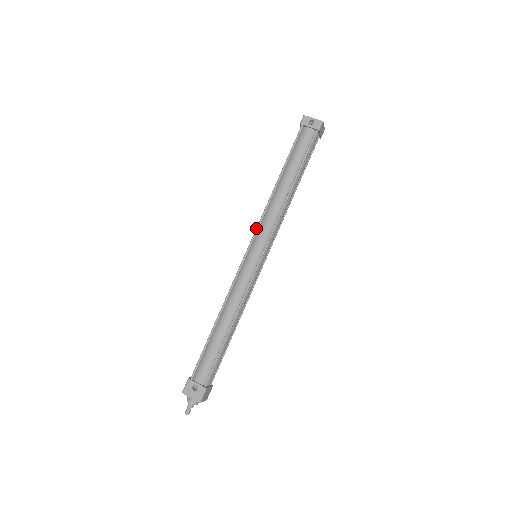
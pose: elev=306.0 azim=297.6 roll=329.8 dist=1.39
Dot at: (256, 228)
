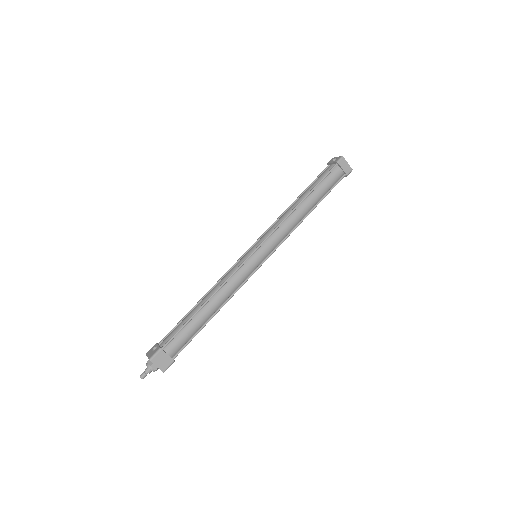
Dot at: (263, 233)
